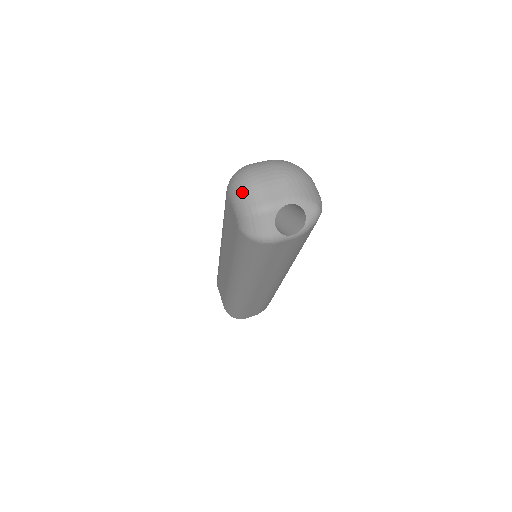
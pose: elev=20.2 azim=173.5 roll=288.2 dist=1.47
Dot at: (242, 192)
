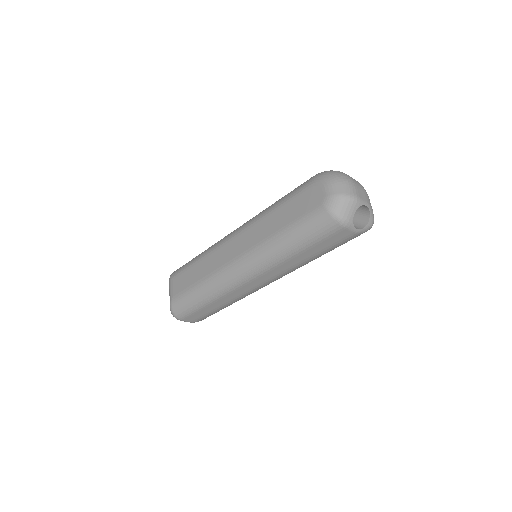
Dot at: (340, 181)
